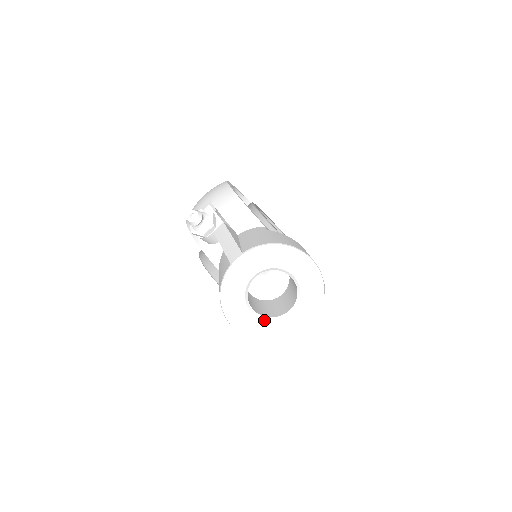
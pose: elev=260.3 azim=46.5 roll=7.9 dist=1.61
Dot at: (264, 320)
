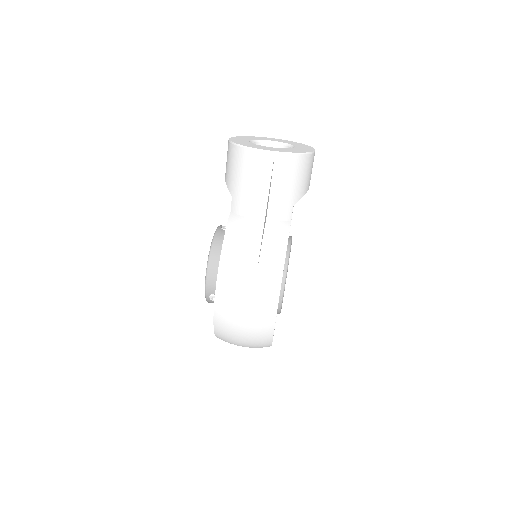
Dot at: (251, 143)
